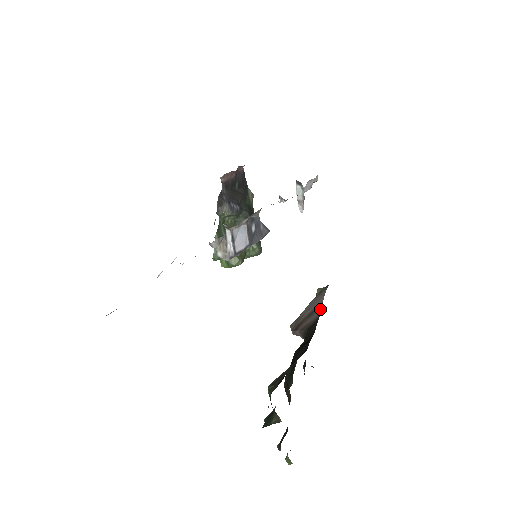
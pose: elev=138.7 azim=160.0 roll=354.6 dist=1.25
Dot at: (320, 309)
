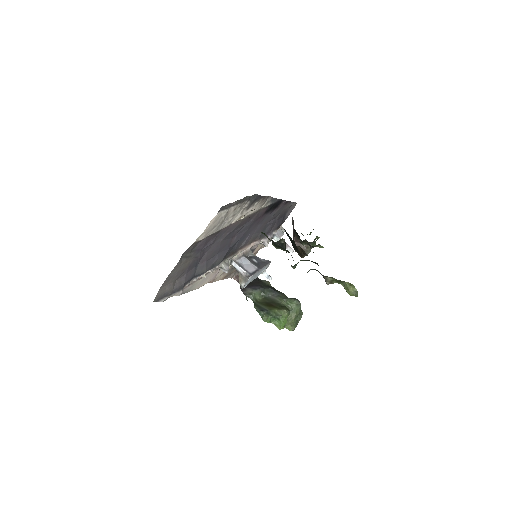
Dot at: (292, 219)
